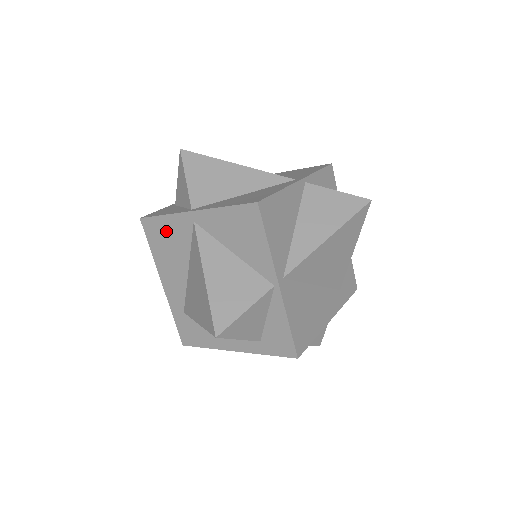
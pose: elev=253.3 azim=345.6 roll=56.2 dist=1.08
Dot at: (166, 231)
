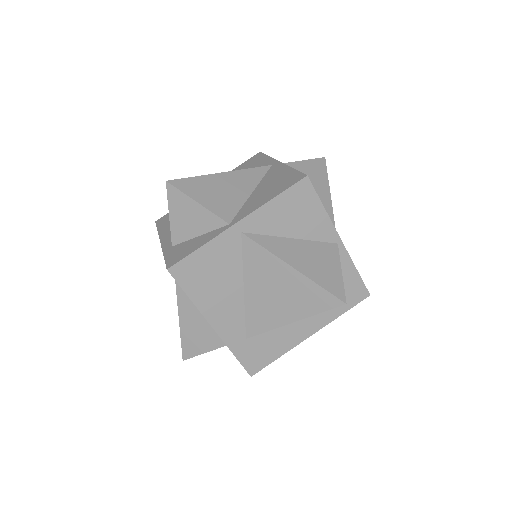
Dot at: (207, 263)
